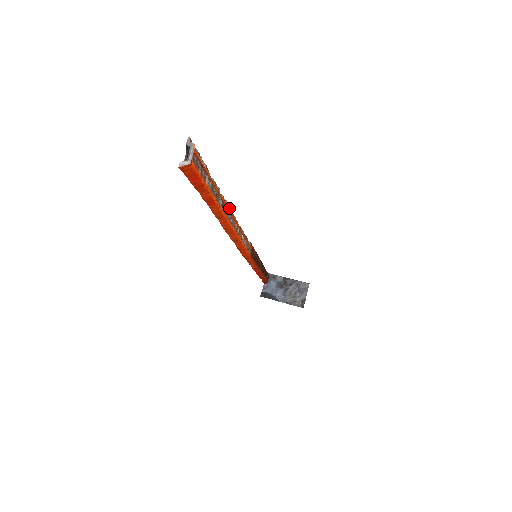
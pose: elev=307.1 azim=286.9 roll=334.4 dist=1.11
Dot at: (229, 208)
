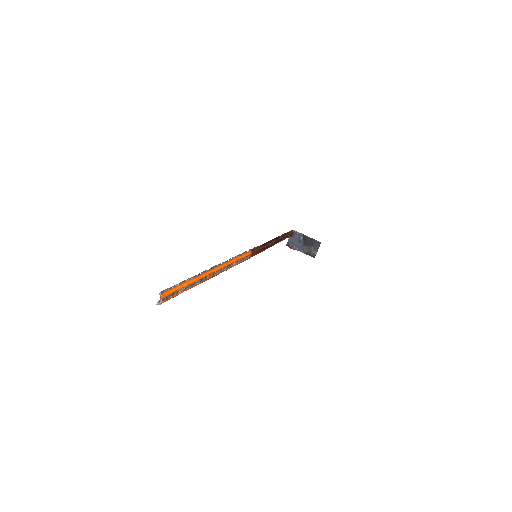
Dot at: (214, 266)
